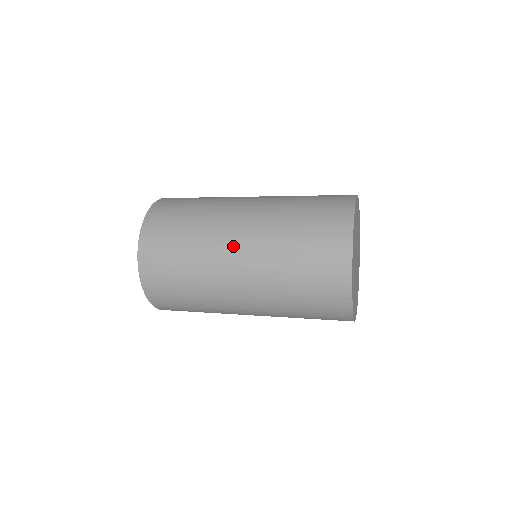
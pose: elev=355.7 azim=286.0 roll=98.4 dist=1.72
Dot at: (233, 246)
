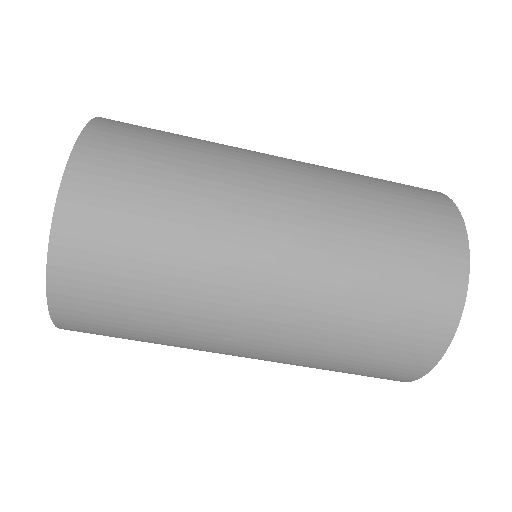
Dot at: occluded
